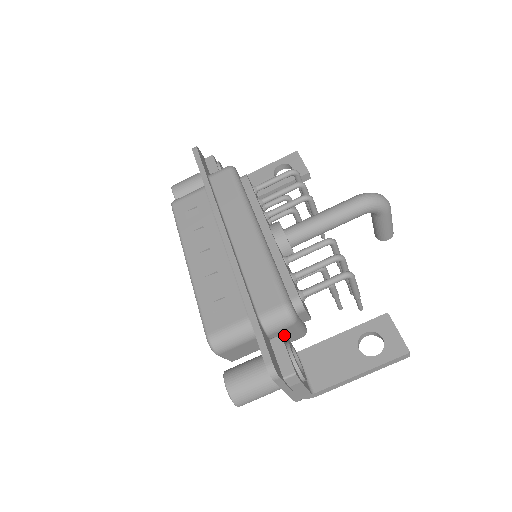
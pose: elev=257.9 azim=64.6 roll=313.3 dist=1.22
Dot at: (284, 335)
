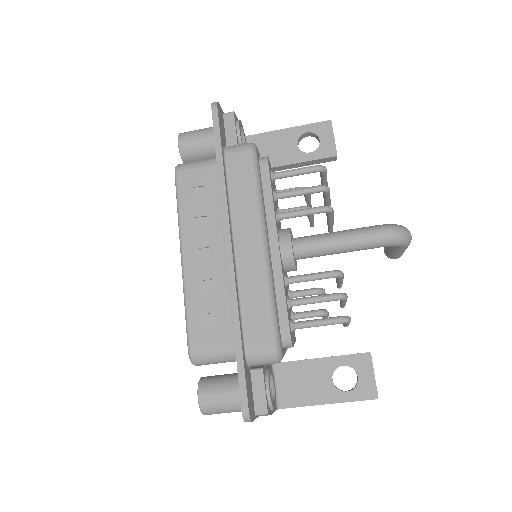
Dot at: occluded
